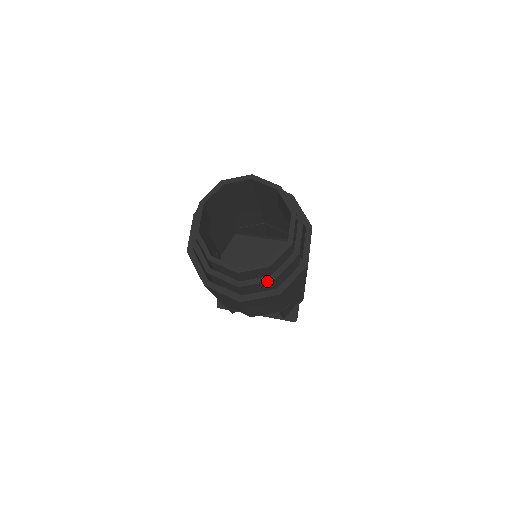
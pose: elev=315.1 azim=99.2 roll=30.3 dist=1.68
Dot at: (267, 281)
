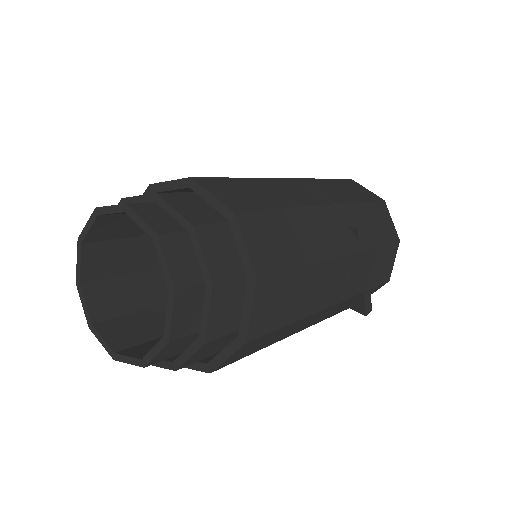
Dot at: (168, 368)
